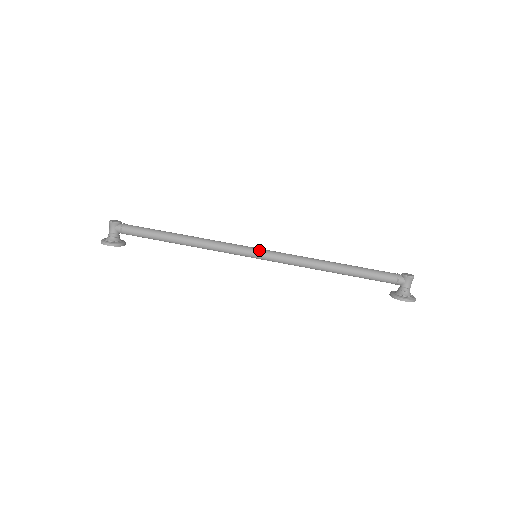
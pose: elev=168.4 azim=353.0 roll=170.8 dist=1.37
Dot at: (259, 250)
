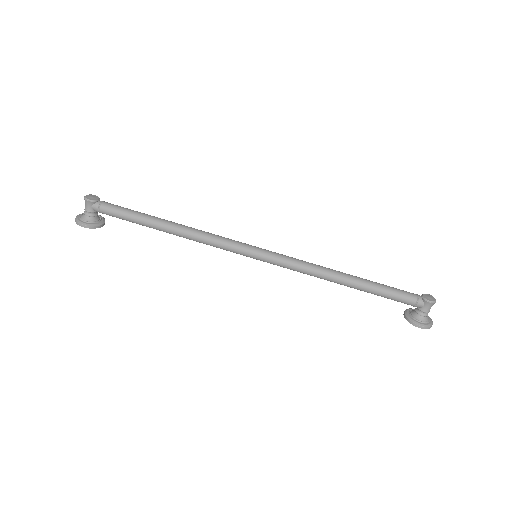
Dot at: (260, 251)
